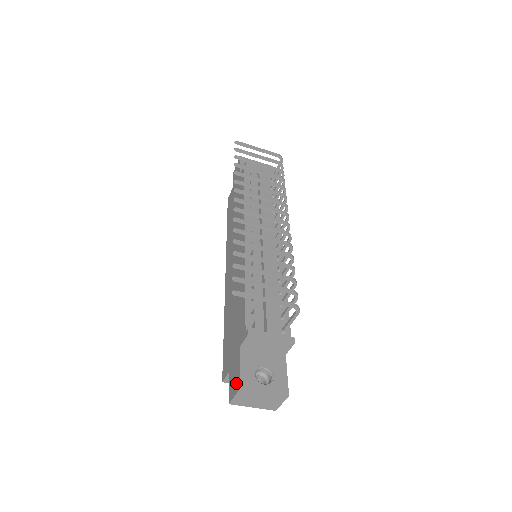
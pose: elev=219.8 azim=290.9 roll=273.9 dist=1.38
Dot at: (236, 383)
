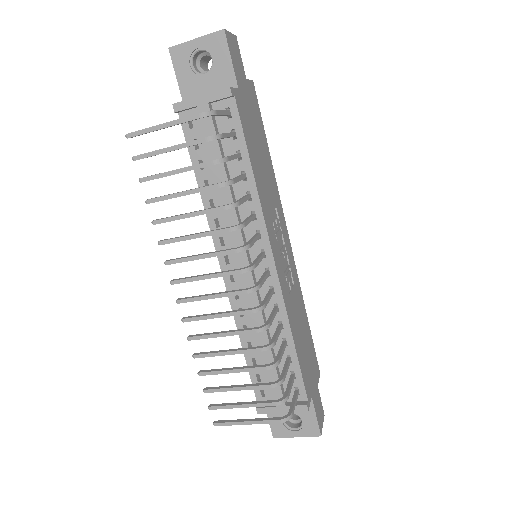
Dot at: occluded
